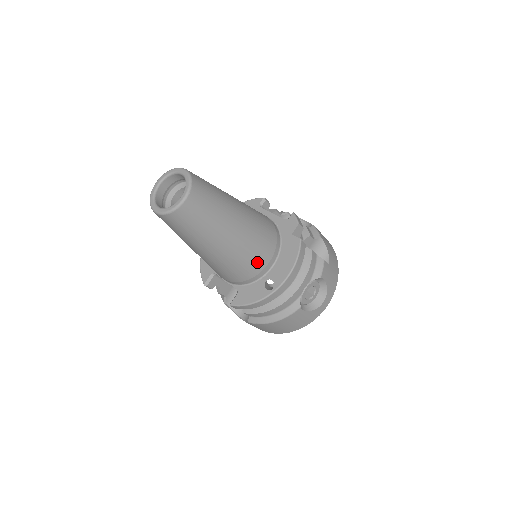
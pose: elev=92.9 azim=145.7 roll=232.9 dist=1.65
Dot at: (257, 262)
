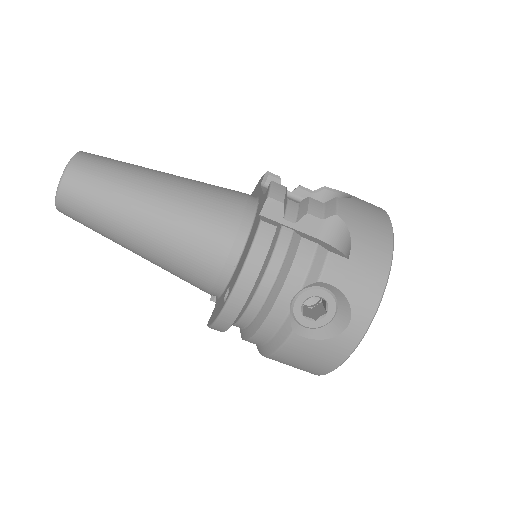
Dot at: (204, 261)
